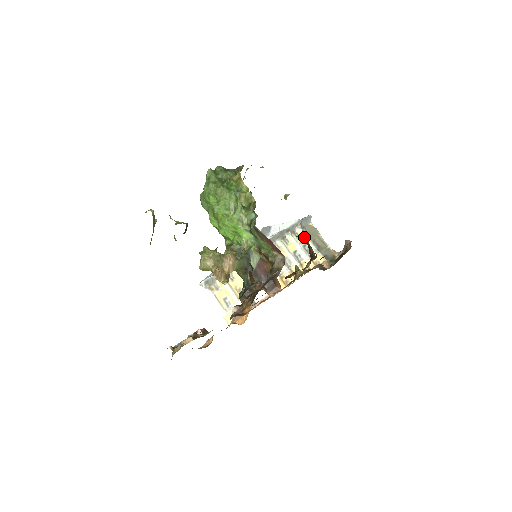
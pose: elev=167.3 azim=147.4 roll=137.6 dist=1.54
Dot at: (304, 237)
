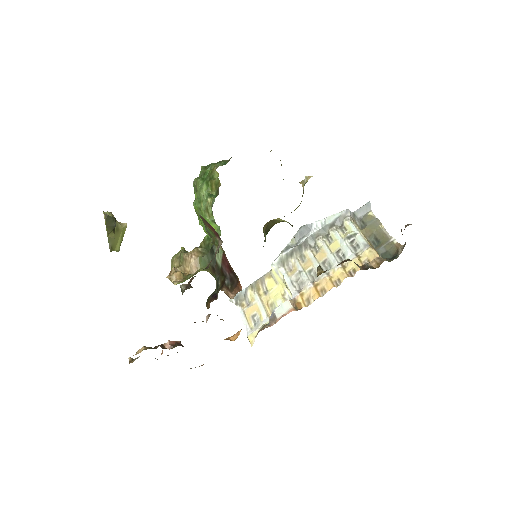
Dot at: (353, 231)
